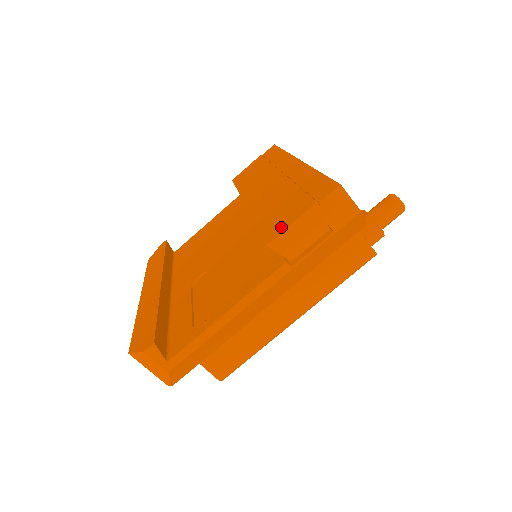
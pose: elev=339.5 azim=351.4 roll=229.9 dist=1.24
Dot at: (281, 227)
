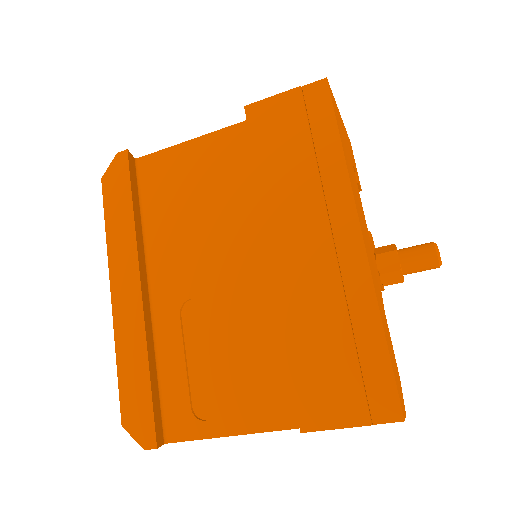
Dot at: (322, 419)
